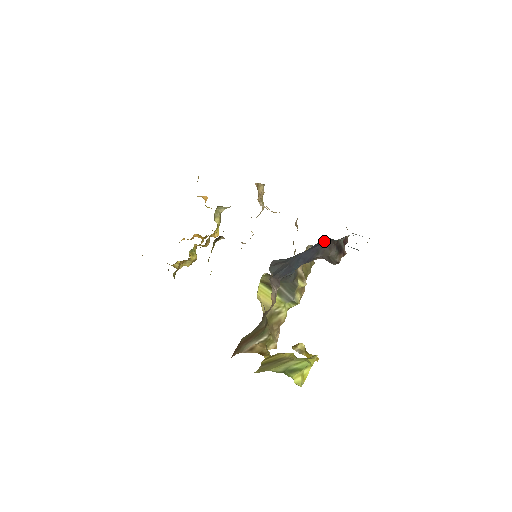
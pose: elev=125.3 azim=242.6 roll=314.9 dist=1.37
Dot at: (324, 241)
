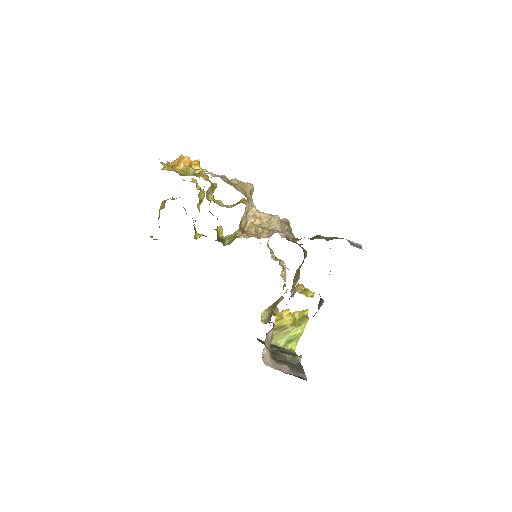
Dot at: occluded
